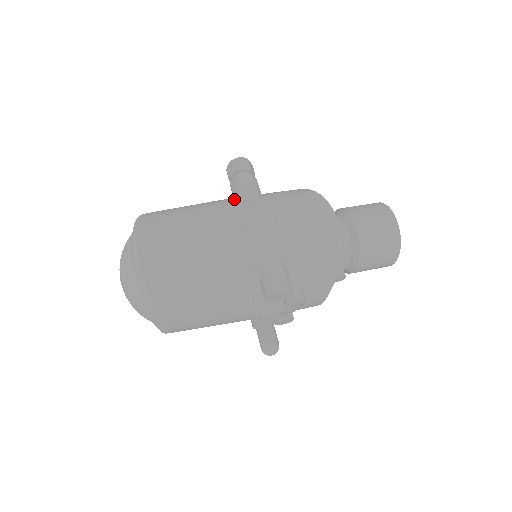
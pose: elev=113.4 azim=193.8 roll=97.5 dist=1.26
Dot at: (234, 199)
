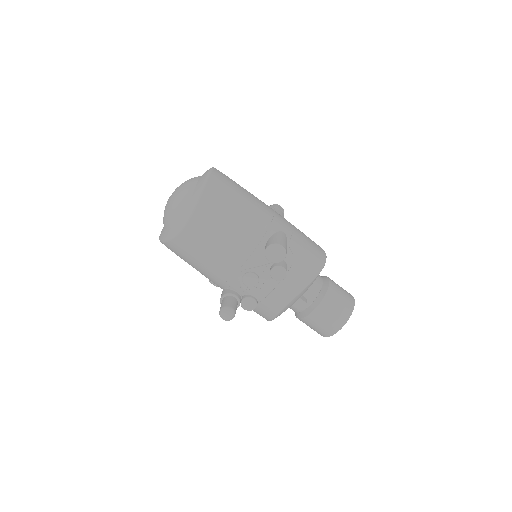
Dot at: occluded
